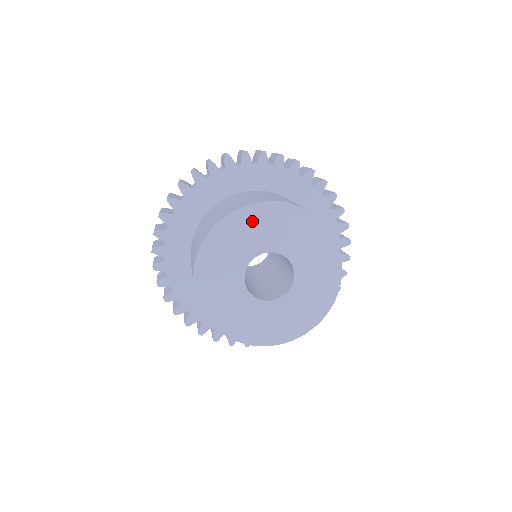
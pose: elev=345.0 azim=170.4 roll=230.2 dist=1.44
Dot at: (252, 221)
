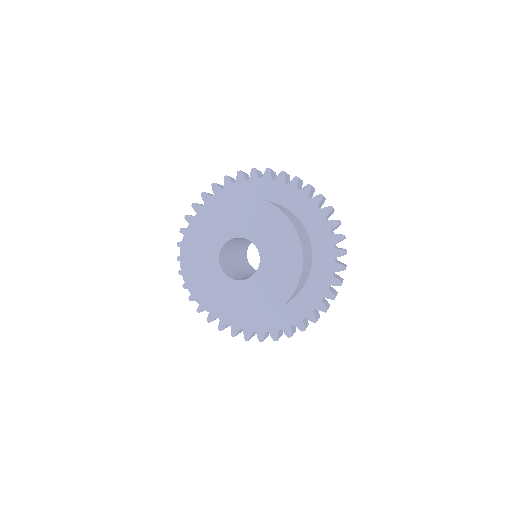
Dot at: (206, 223)
